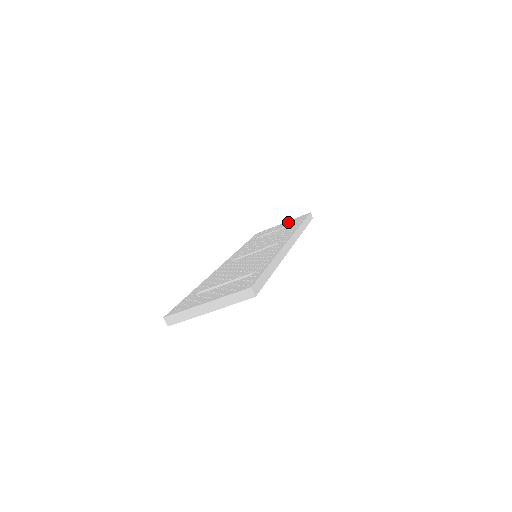
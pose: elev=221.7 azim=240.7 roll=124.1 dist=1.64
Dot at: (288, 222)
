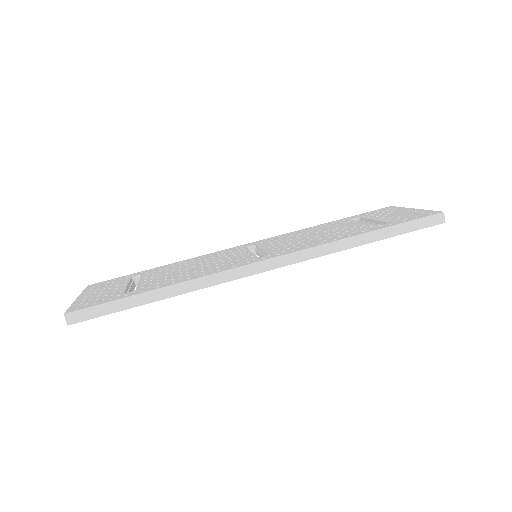
Dot at: (406, 213)
